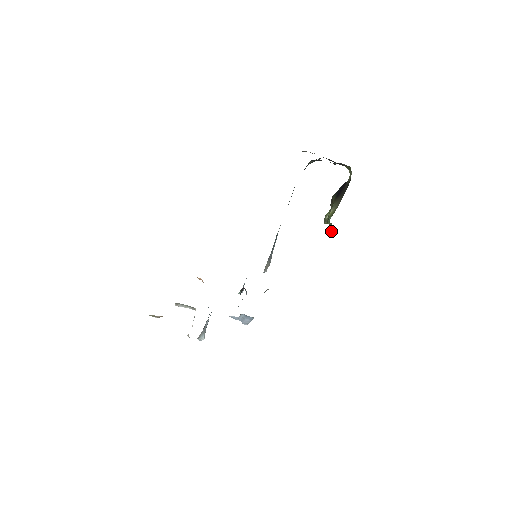
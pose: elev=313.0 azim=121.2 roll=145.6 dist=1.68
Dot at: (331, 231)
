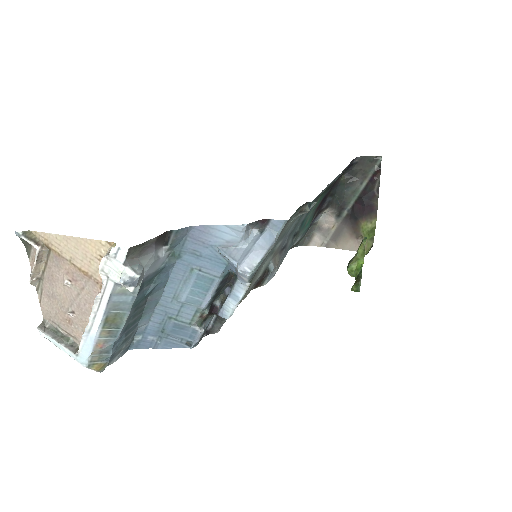
Dot at: (357, 283)
